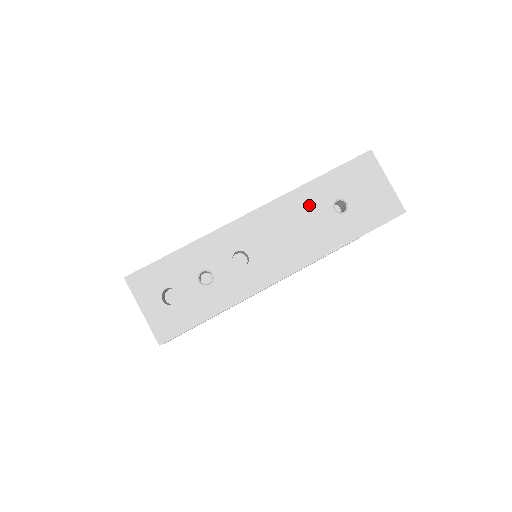
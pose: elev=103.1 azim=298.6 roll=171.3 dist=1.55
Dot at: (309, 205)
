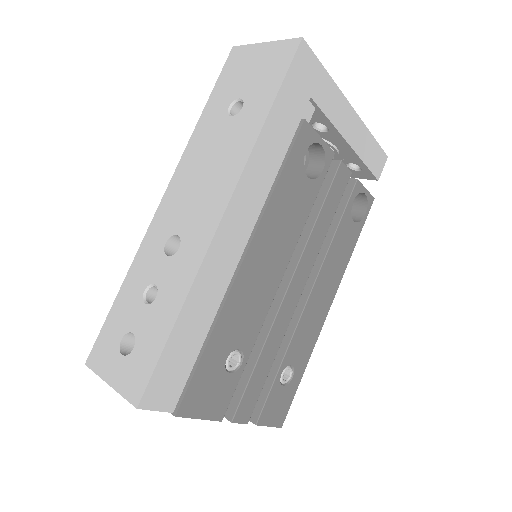
Dot at: (207, 139)
